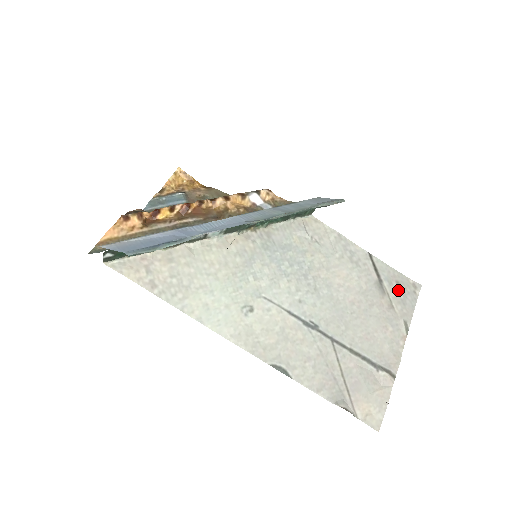
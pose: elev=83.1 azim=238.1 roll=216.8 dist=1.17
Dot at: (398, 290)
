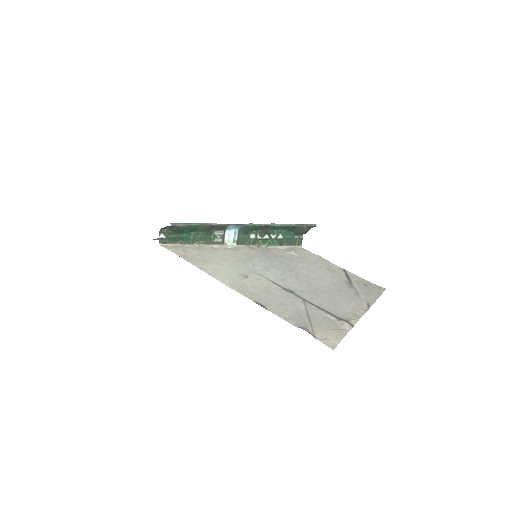
Dot at: (365, 288)
